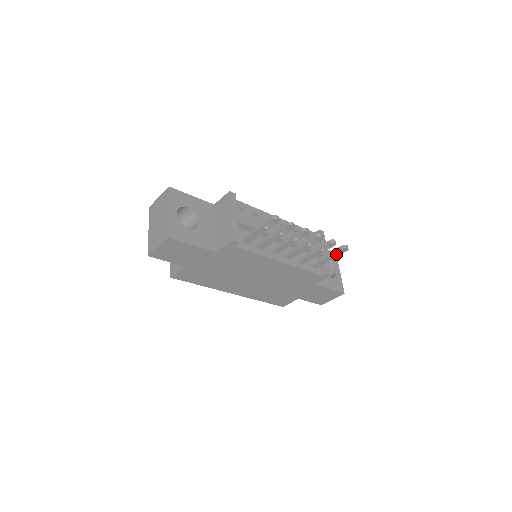
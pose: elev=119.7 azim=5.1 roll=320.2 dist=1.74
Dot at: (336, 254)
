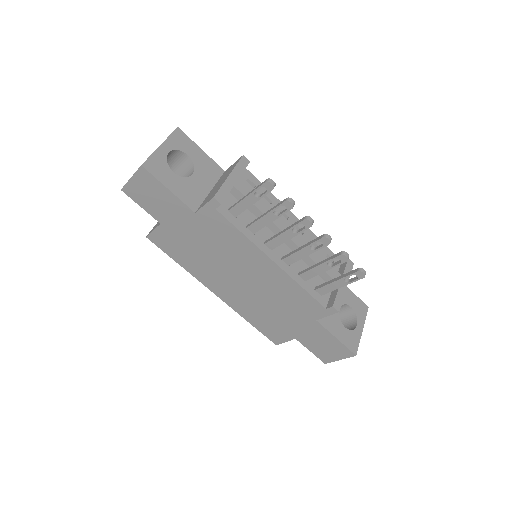
Dot at: (349, 280)
